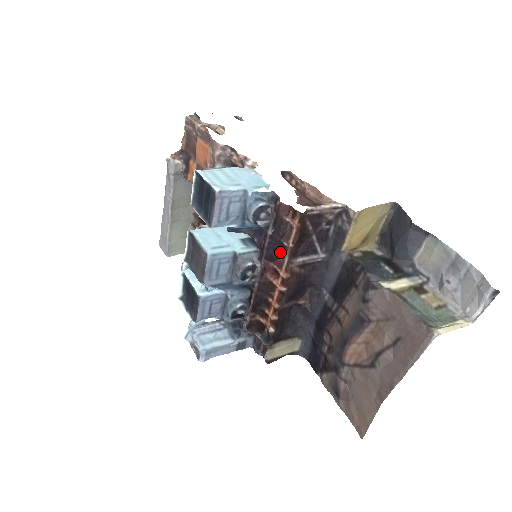
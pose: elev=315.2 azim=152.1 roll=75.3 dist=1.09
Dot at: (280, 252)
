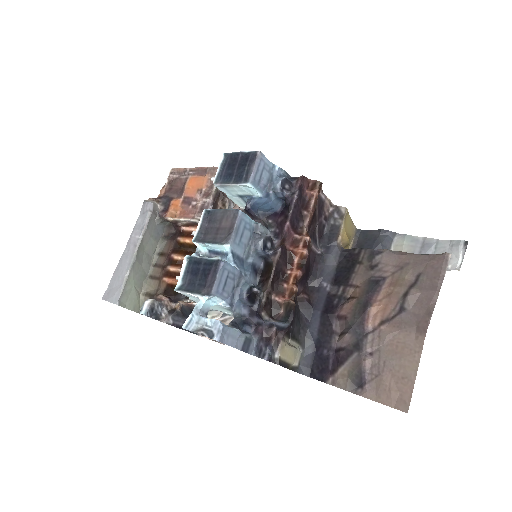
Dot at: (299, 222)
